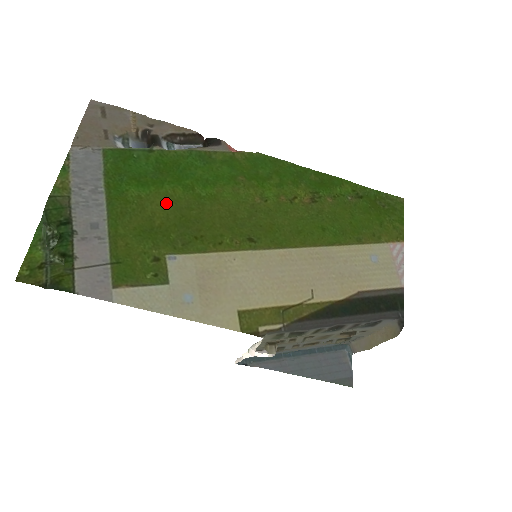
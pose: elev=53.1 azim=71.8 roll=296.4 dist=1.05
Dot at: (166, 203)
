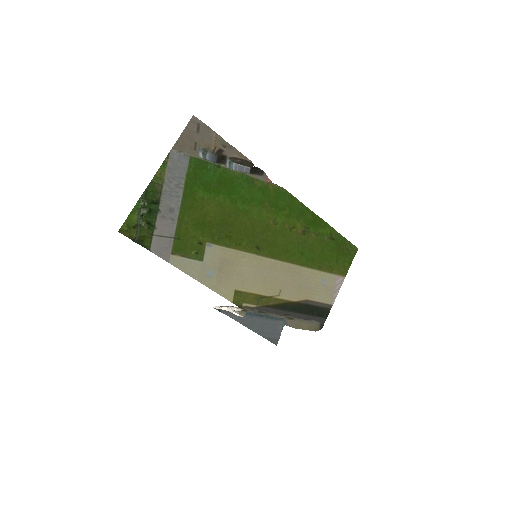
Dot at: (217, 207)
